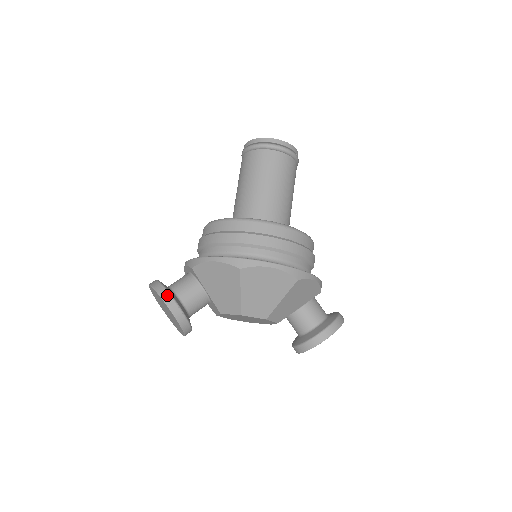
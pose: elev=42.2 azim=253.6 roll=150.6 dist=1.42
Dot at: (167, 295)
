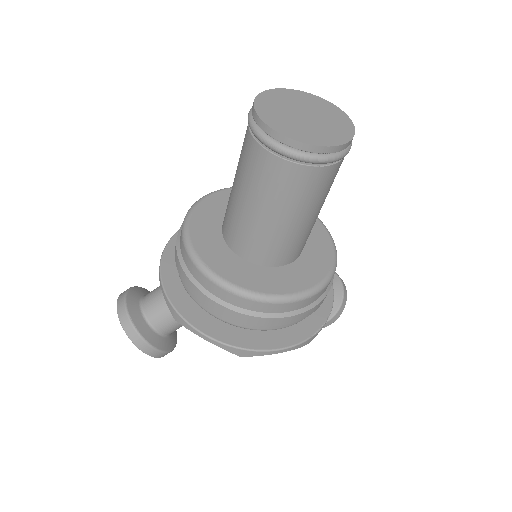
Dot at: (148, 348)
